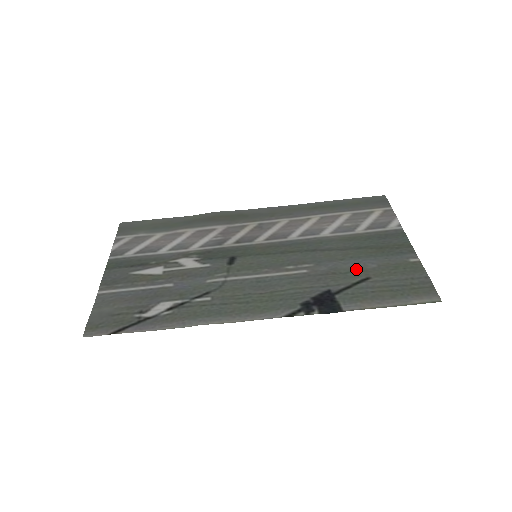
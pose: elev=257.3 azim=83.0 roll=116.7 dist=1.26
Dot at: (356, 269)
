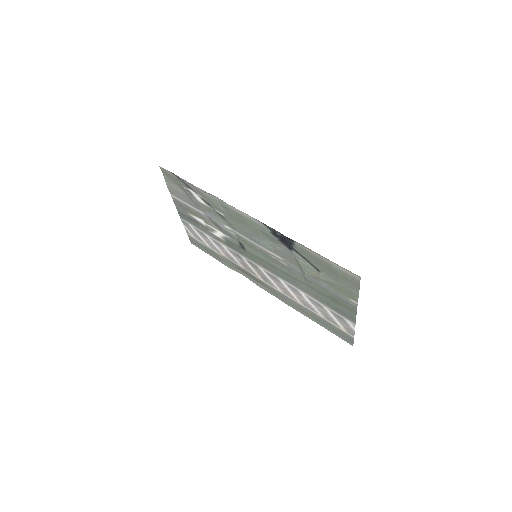
Dot at: (312, 276)
